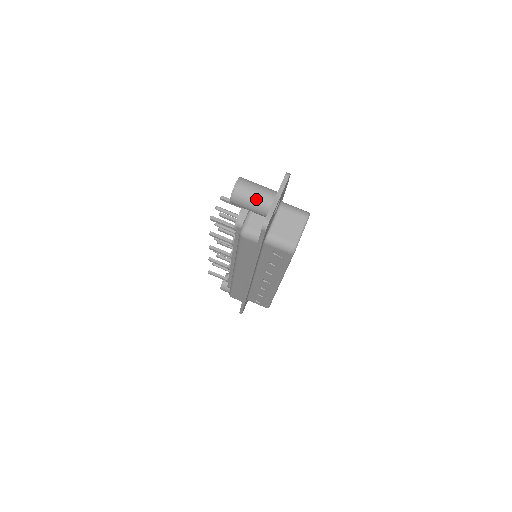
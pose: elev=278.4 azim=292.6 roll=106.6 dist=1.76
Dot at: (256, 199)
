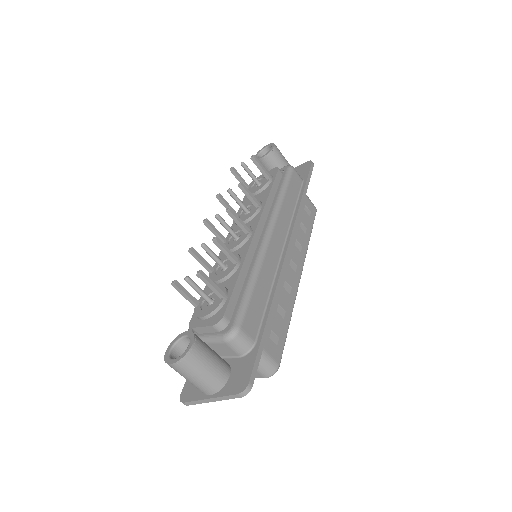
Dot at: occluded
